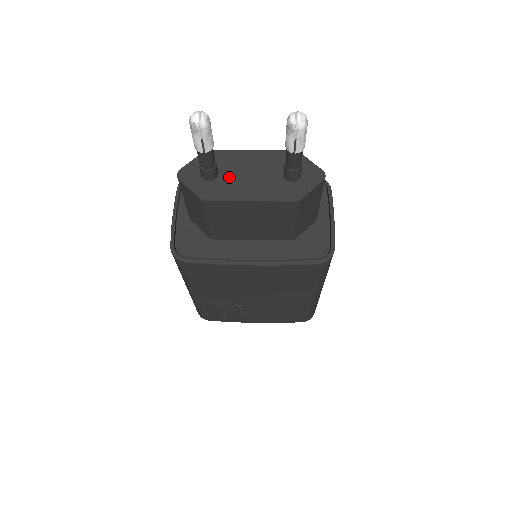
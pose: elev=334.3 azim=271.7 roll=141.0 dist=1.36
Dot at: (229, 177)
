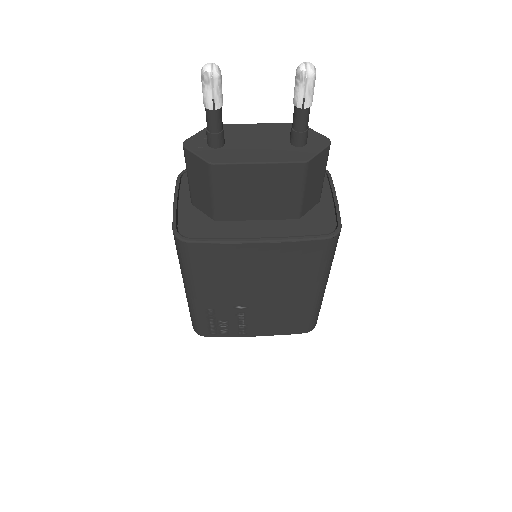
Dot at: (236, 145)
